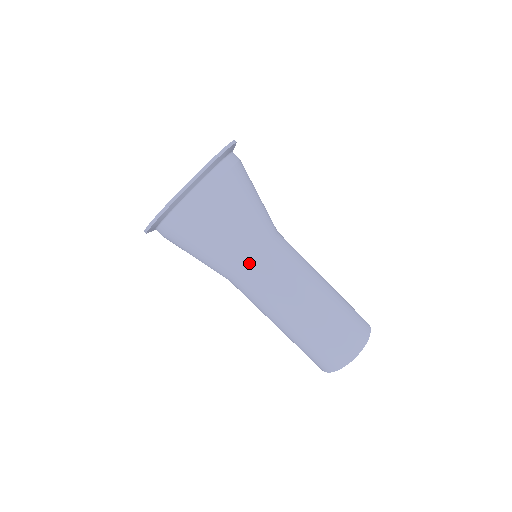
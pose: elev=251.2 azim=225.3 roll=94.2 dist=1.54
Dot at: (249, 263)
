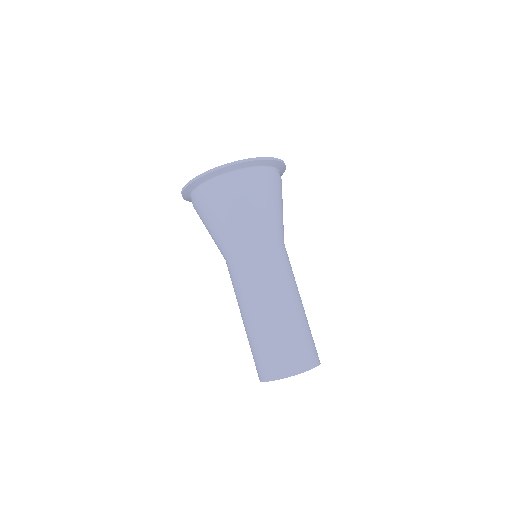
Dot at: (254, 245)
